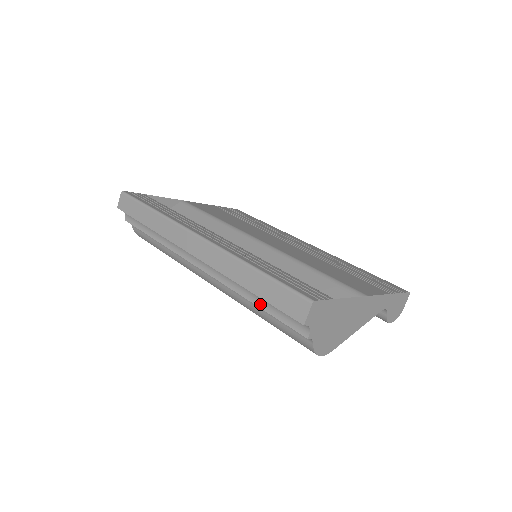
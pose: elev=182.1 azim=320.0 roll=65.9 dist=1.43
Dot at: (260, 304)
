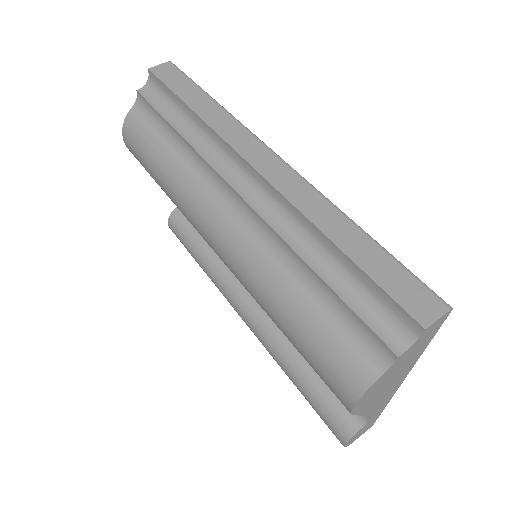
Dot at: (328, 278)
